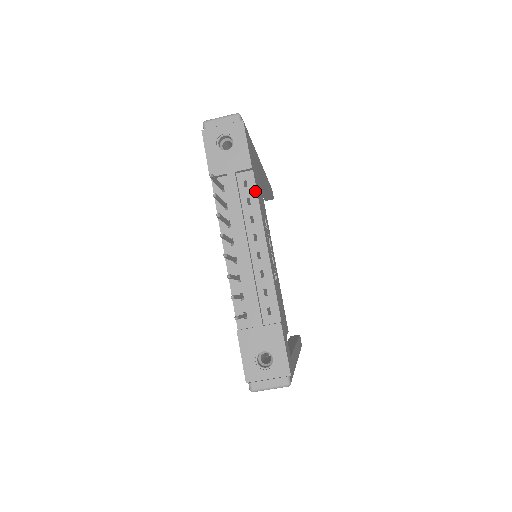
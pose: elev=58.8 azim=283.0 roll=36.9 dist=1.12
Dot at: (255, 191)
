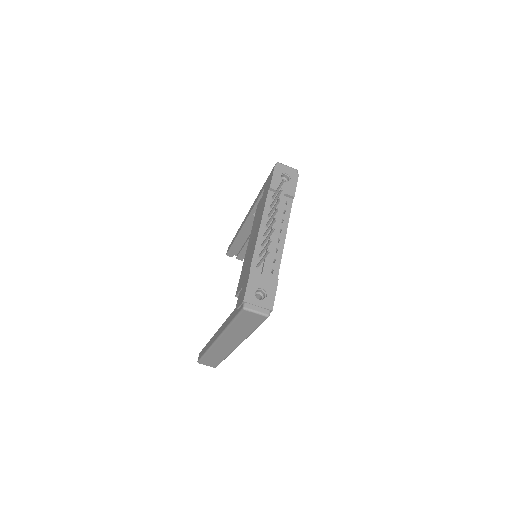
Dot at: (290, 209)
